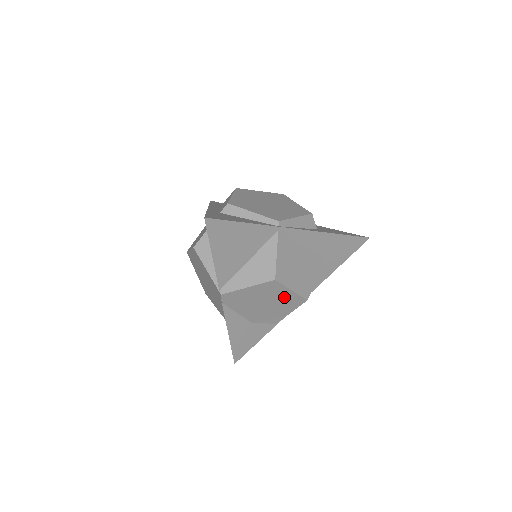
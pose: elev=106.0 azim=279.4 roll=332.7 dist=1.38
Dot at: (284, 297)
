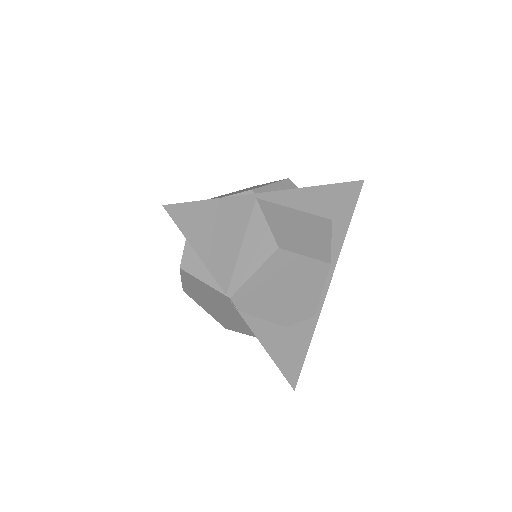
Dot at: (302, 270)
